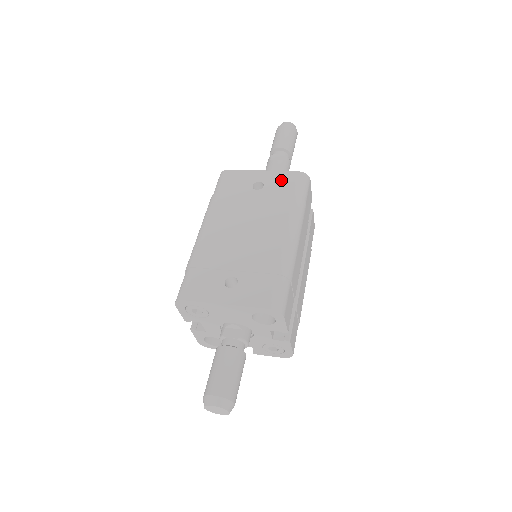
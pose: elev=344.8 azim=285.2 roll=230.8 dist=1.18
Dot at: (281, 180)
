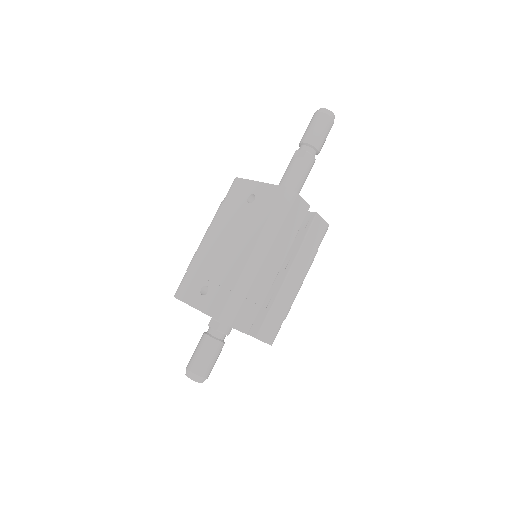
Dot at: (268, 195)
